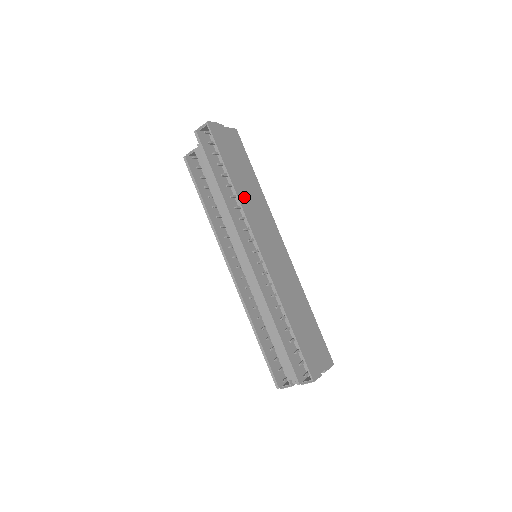
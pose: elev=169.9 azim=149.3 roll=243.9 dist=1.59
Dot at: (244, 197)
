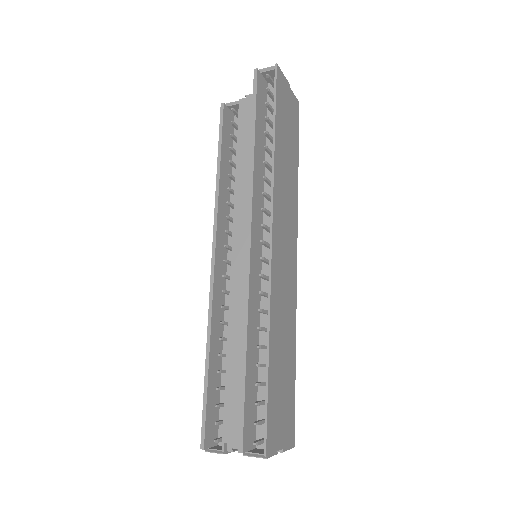
Dot at: (280, 171)
